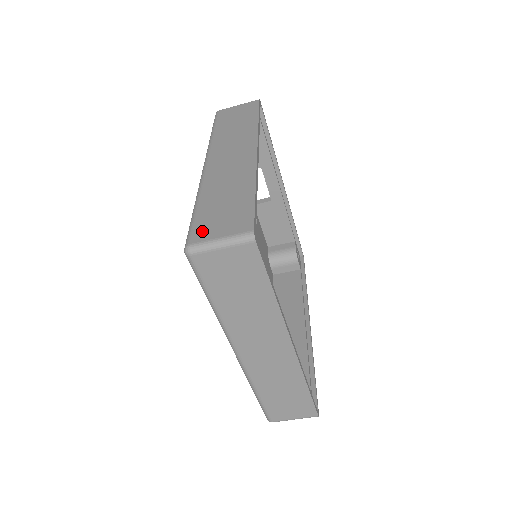
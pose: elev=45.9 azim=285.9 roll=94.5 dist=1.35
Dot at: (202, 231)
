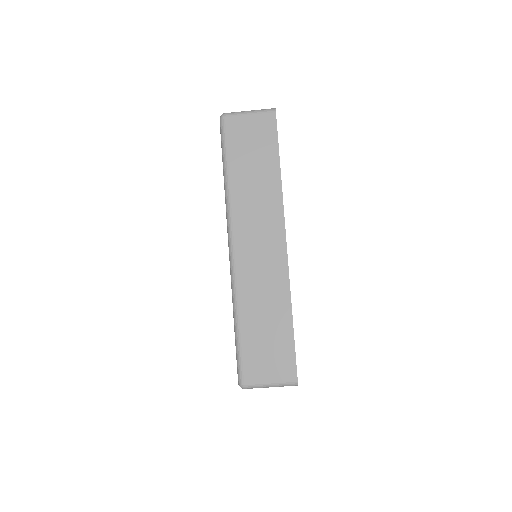
Dot at: (252, 369)
